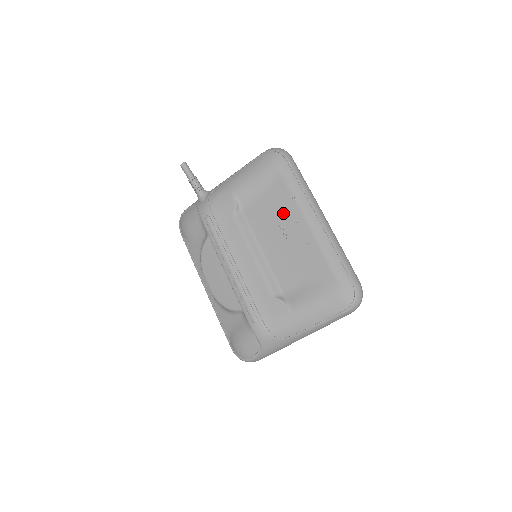
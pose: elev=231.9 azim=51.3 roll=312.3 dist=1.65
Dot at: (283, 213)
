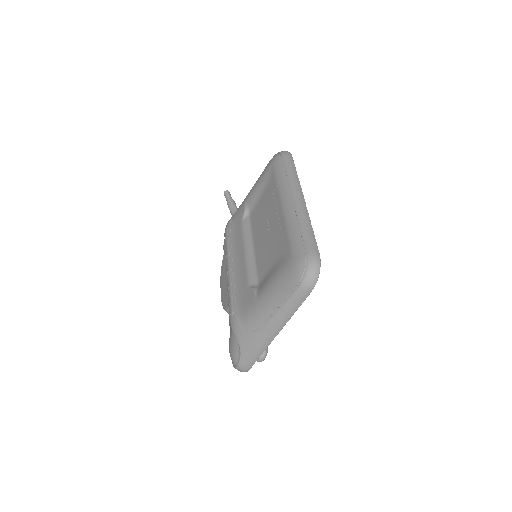
Dot at: (270, 204)
